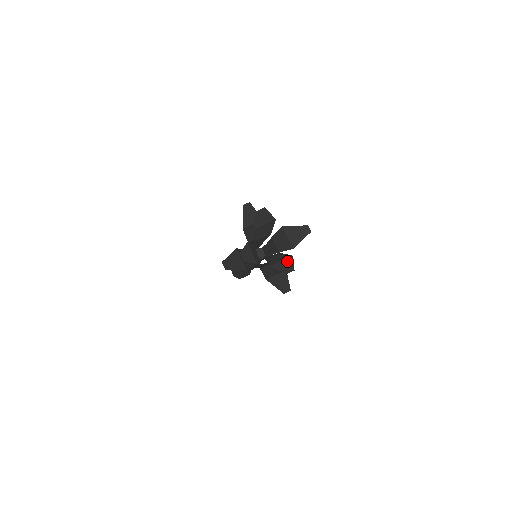
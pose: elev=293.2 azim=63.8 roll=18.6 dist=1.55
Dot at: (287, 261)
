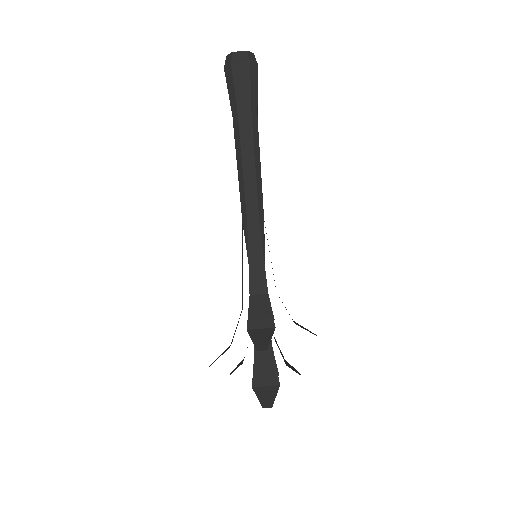
Dot at: occluded
